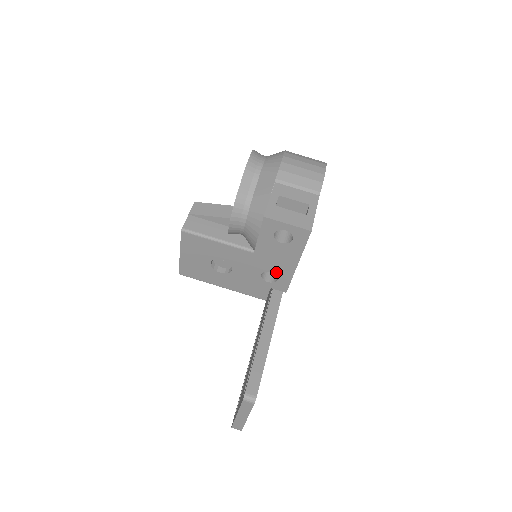
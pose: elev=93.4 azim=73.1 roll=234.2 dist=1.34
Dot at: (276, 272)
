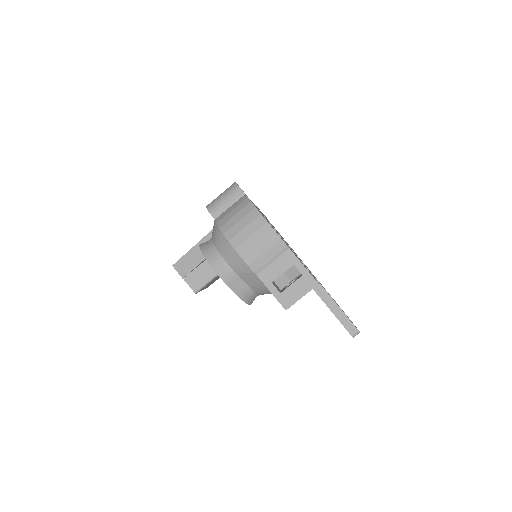
Dot at: occluded
